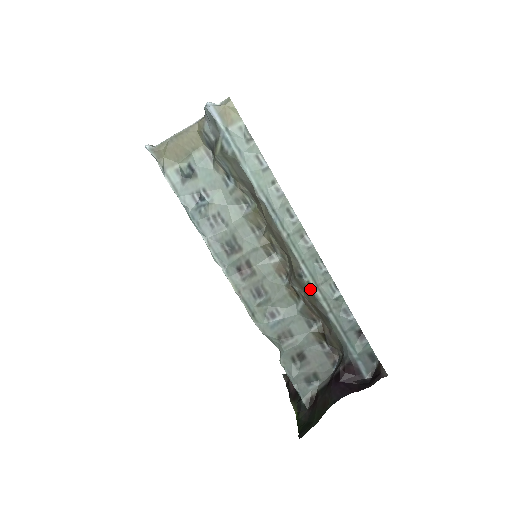
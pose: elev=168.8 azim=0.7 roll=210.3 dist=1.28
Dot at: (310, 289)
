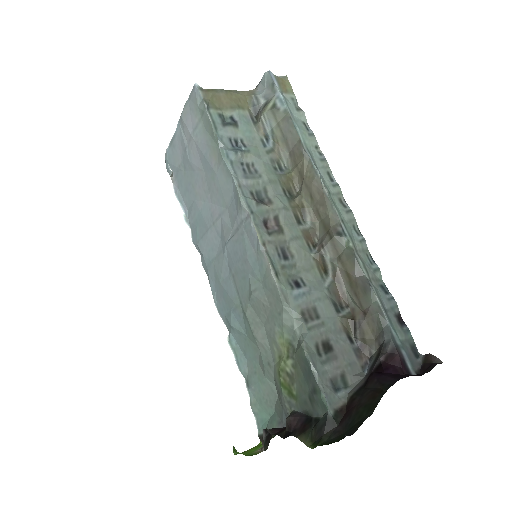
Dot at: (349, 250)
